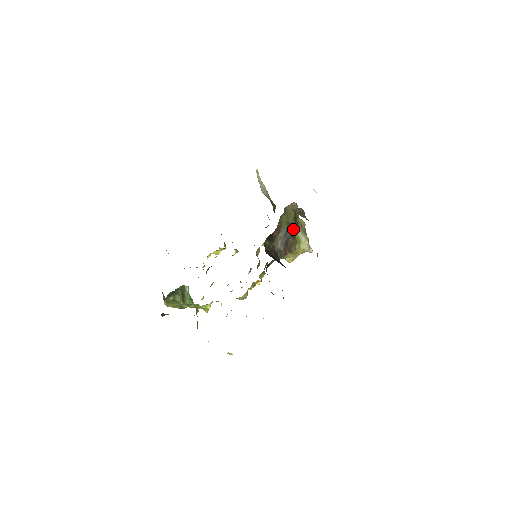
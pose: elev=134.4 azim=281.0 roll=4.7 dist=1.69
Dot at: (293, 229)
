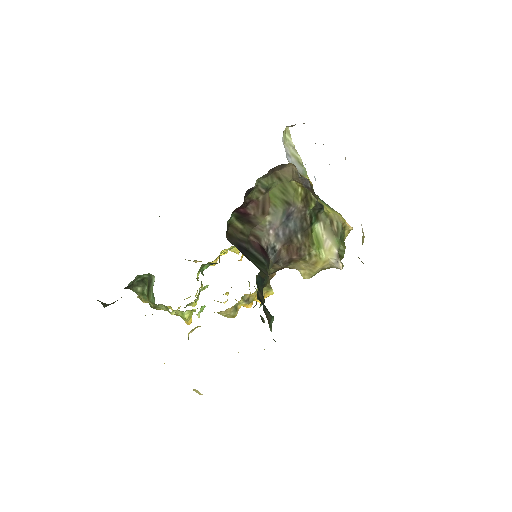
Dot at: (304, 219)
